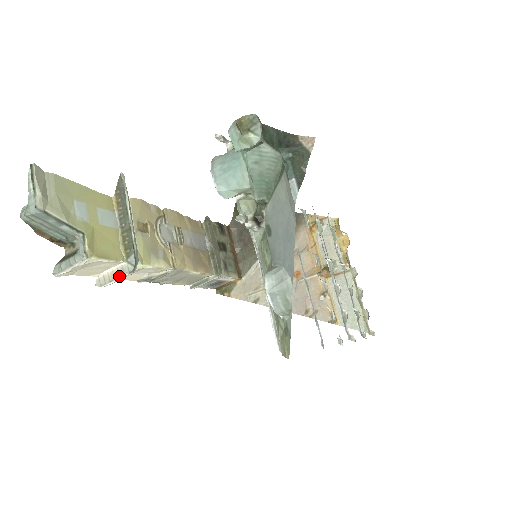
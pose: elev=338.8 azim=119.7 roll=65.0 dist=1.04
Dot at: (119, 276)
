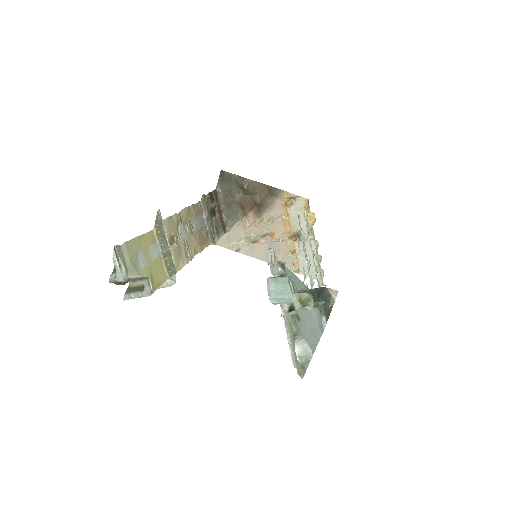
Dot at: (163, 287)
